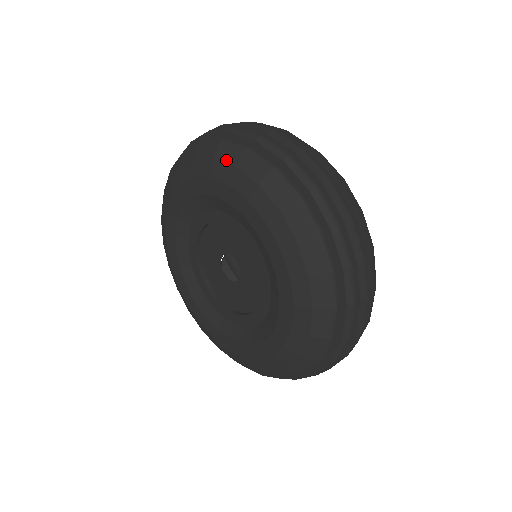
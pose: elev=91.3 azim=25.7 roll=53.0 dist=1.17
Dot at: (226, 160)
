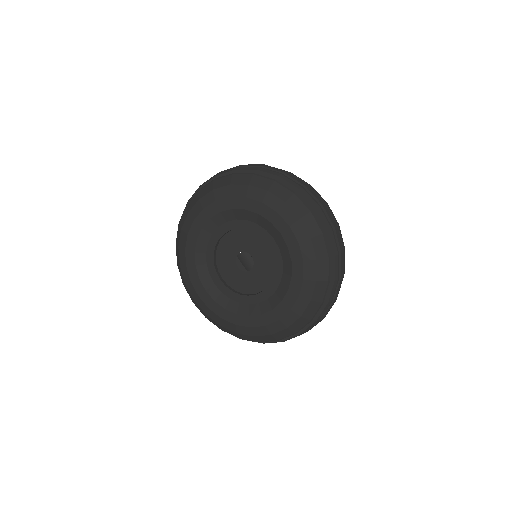
Dot at: (260, 186)
